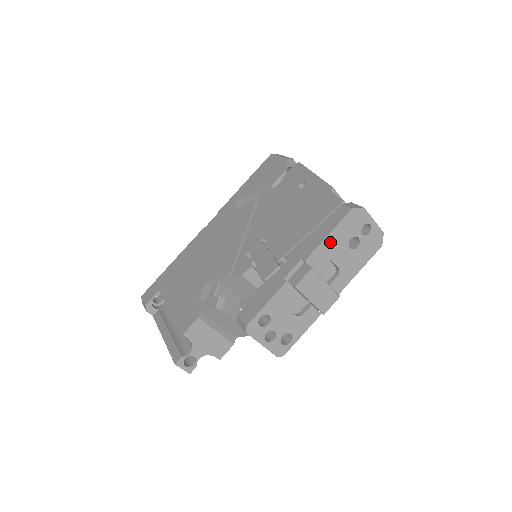
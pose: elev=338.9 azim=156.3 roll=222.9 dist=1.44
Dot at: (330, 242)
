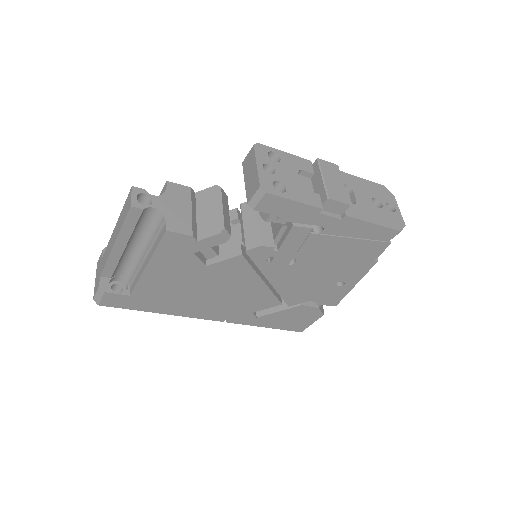
Dot at: (358, 182)
